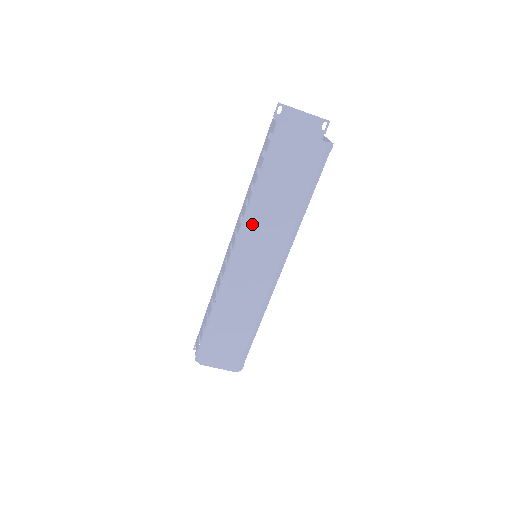
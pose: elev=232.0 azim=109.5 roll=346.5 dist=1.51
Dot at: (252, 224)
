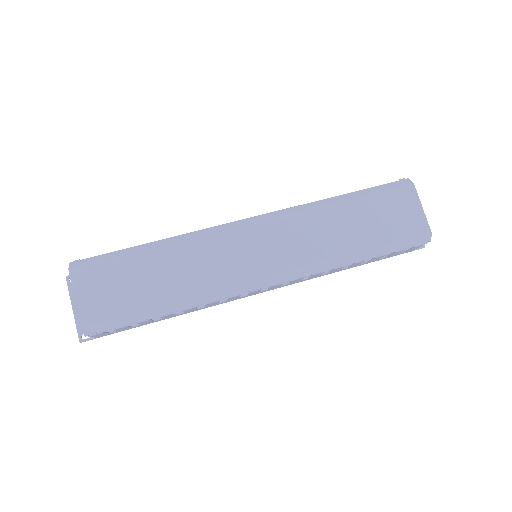
Dot at: (302, 213)
